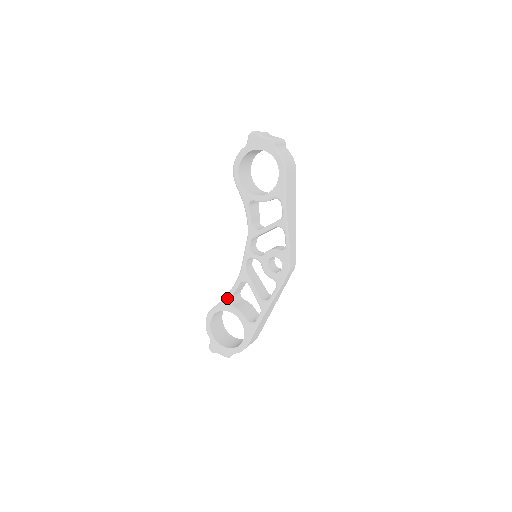
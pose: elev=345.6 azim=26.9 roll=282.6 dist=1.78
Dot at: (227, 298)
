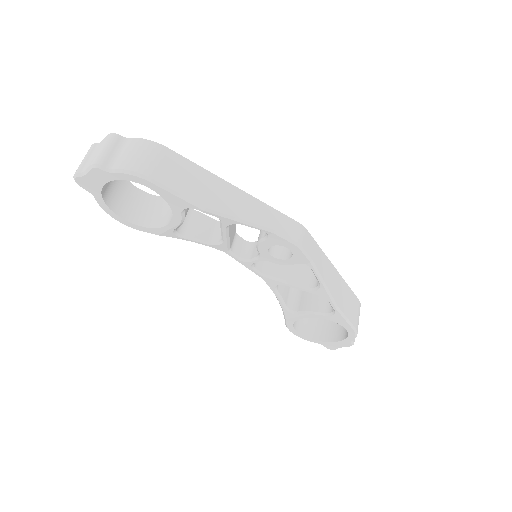
Dot at: (284, 310)
